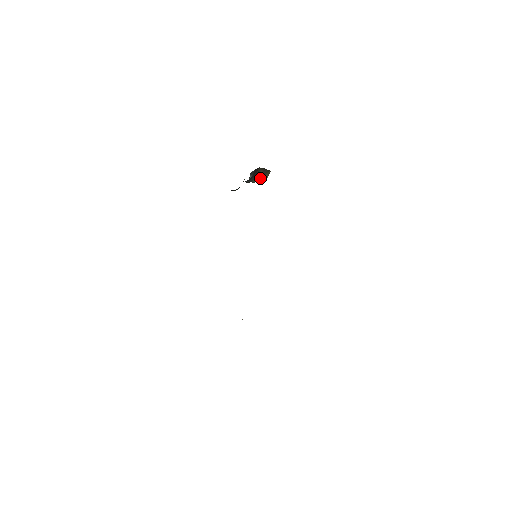
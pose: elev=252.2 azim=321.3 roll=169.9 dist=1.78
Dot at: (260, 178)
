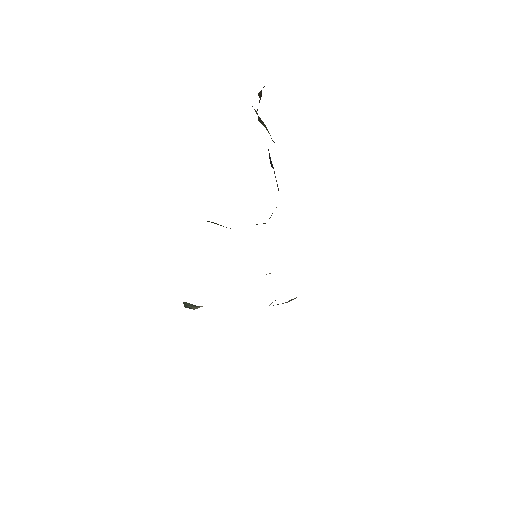
Dot at: occluded
